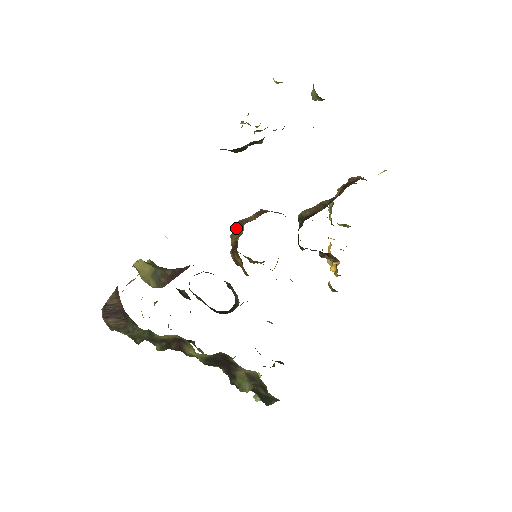
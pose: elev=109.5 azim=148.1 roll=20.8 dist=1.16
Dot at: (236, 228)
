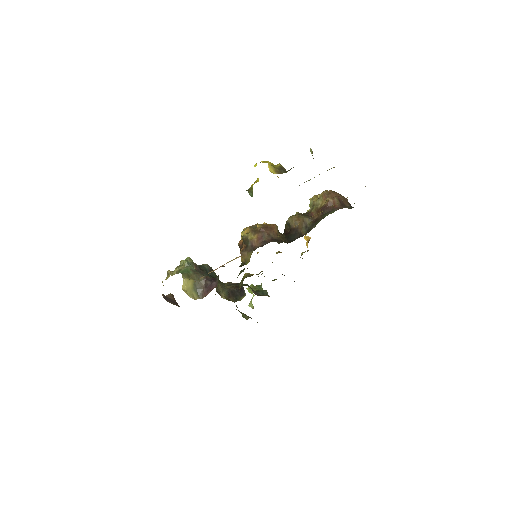
Dot at: (243, 240)
